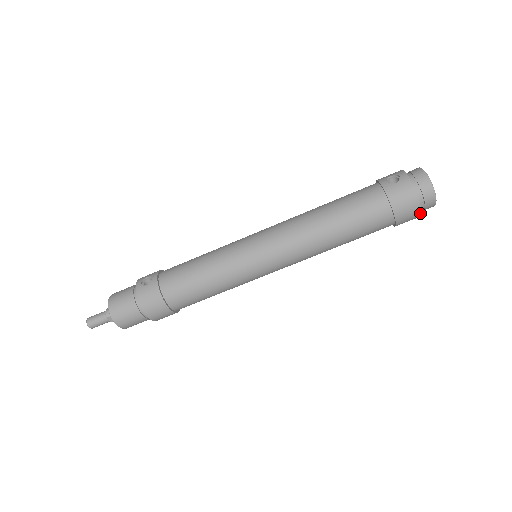
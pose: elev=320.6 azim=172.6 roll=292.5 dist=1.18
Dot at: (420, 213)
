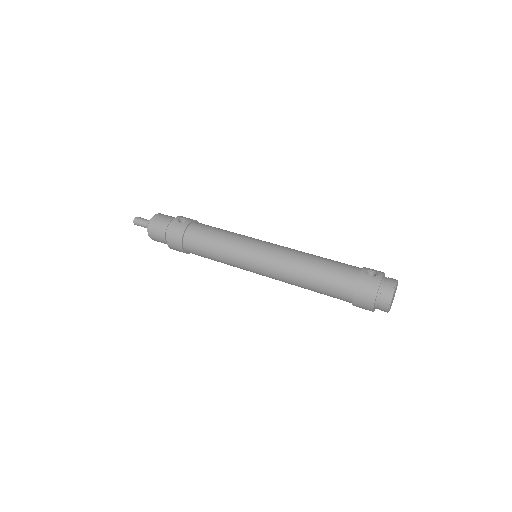
Dot at: (372, 309)
